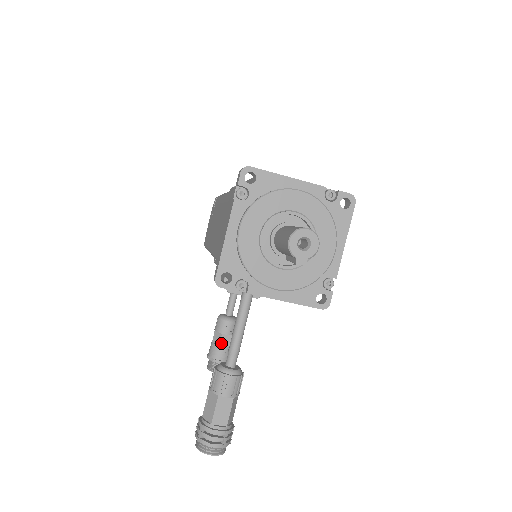
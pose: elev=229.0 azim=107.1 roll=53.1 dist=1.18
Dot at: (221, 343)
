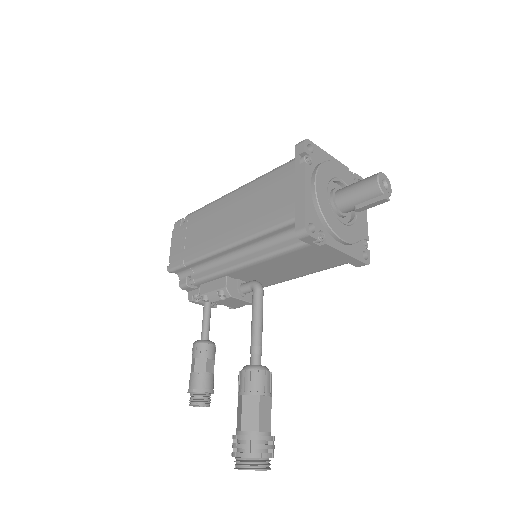
Dot at: (207, 369)
